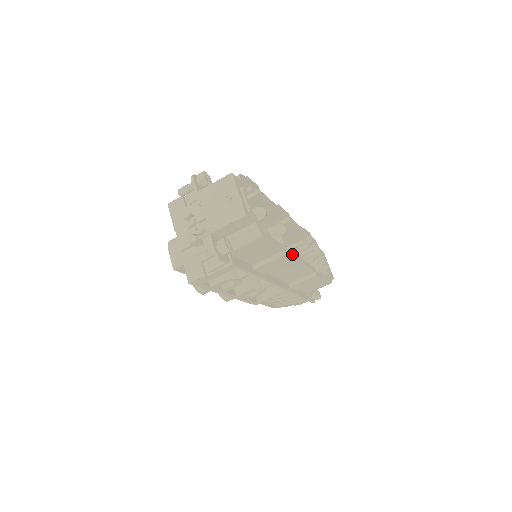
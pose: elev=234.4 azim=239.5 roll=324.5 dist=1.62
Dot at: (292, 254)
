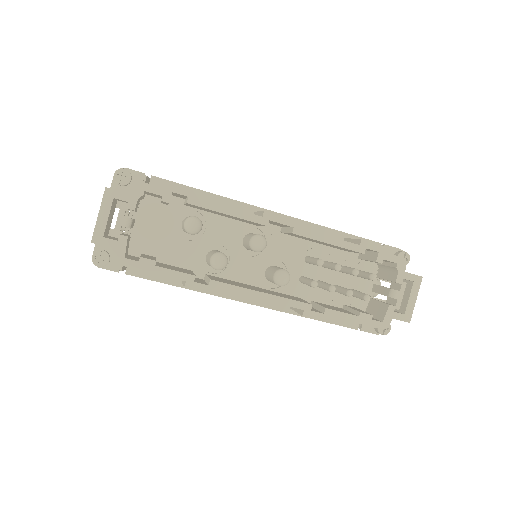
Dot at: (218, 286)
